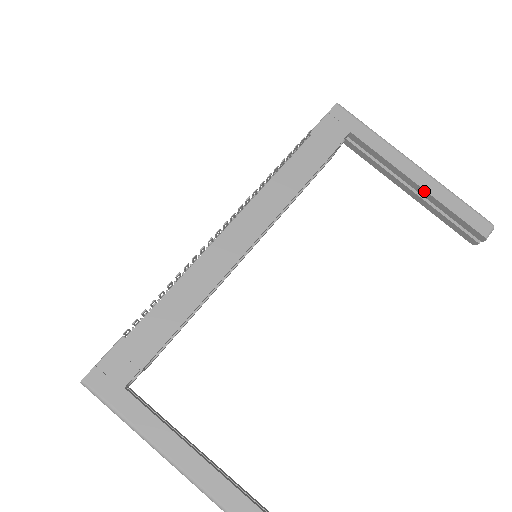
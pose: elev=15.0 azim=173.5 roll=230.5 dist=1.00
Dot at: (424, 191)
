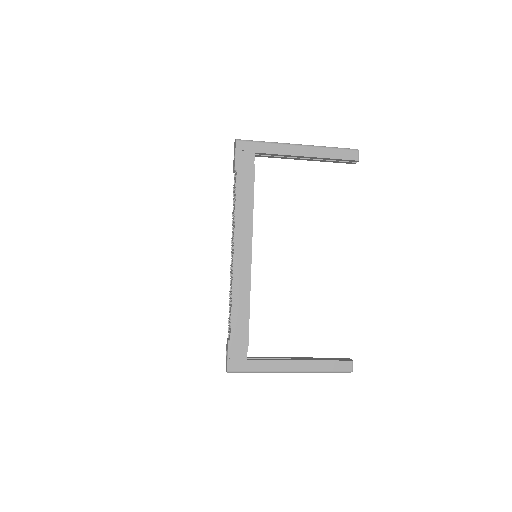
Dot at: (313, 157)
